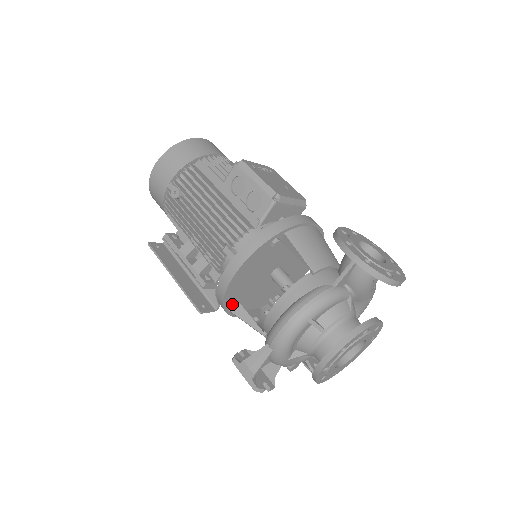
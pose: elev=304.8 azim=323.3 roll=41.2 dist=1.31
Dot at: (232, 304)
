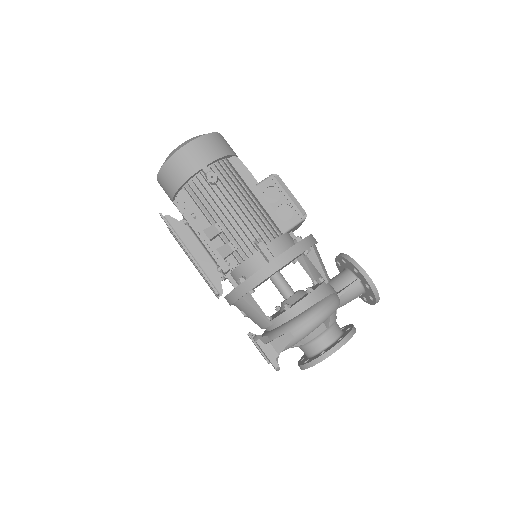
Dot at: (253, 292)
